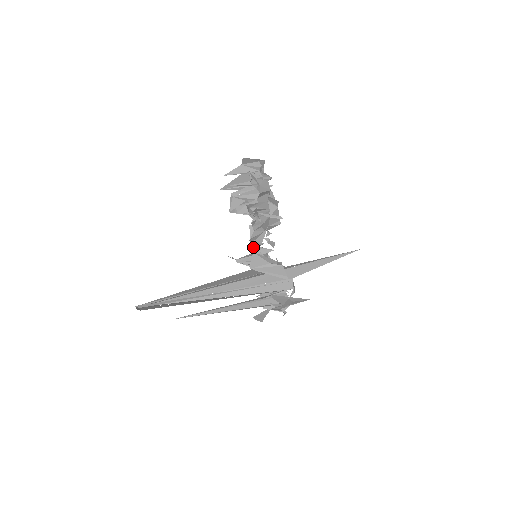
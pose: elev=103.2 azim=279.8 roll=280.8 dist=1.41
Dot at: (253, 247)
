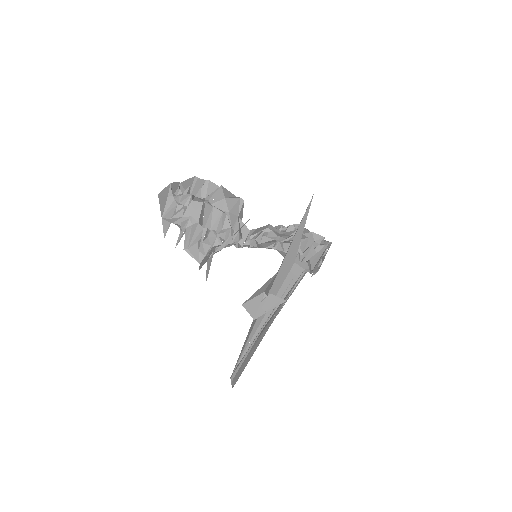
Dot at: occluded
